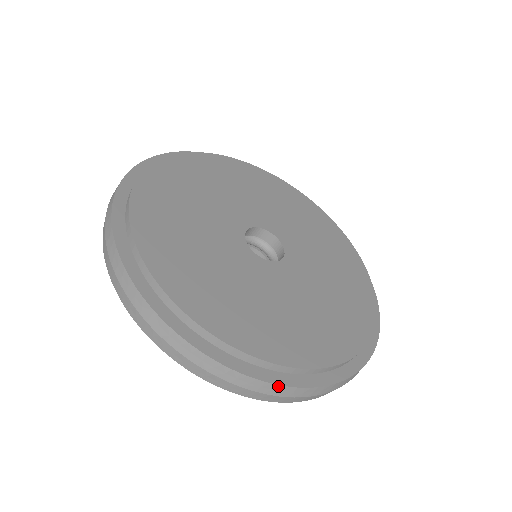
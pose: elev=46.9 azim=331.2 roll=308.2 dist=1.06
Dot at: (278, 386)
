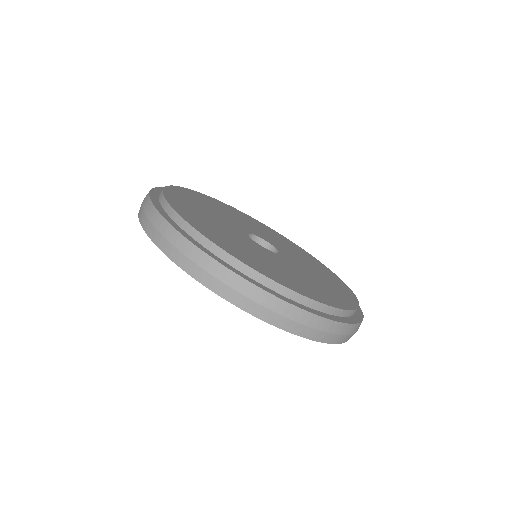
Dot at: (321, 318)
